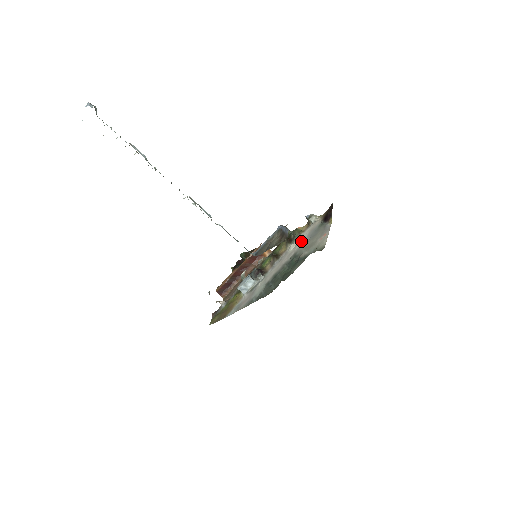
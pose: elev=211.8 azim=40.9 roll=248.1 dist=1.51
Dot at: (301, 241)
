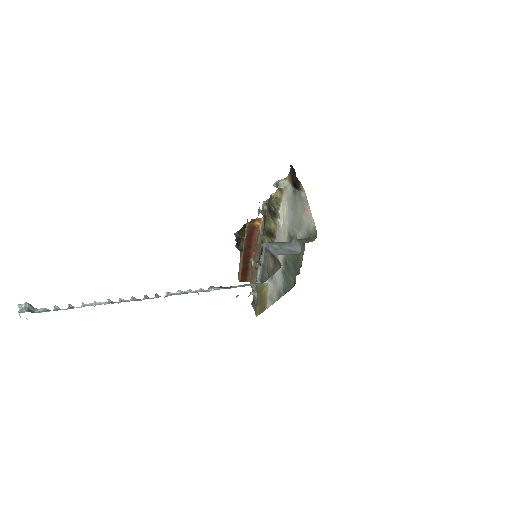
Dot at: (293, 248)
